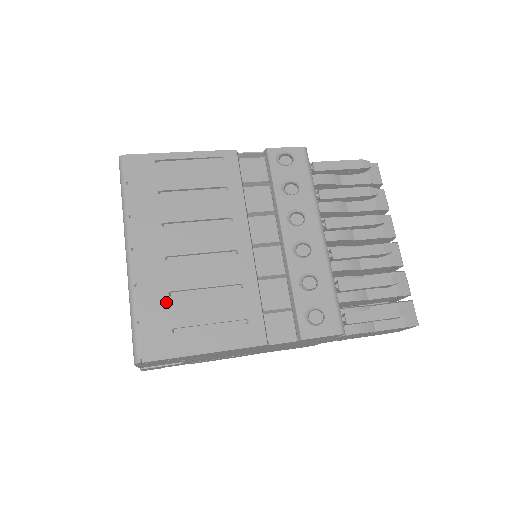
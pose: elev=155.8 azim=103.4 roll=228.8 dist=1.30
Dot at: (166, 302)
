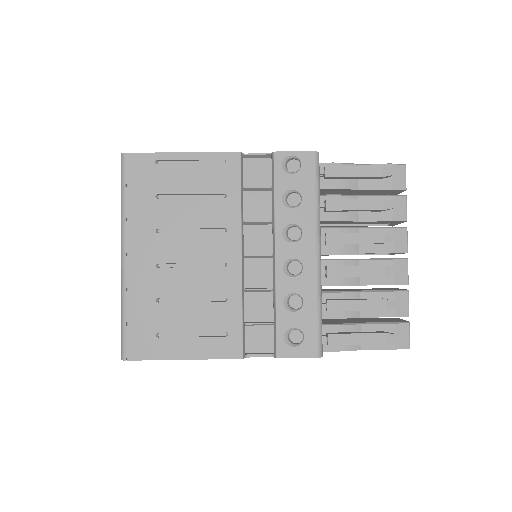
Dot at: (153, 308)
